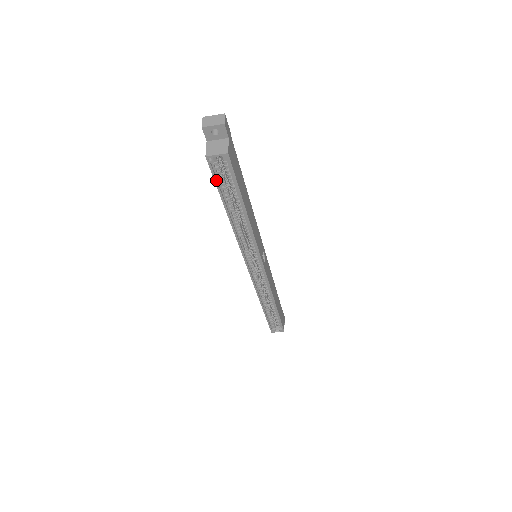
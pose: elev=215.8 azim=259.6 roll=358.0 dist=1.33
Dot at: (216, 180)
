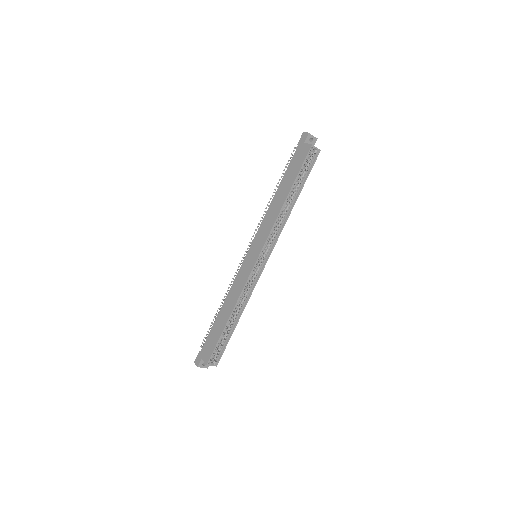
Dot at: (304, 164)
